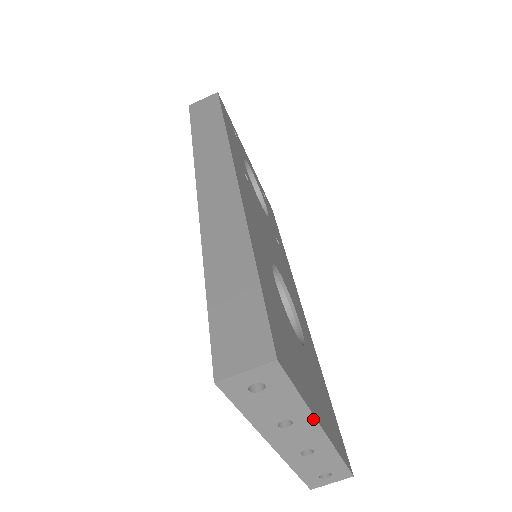
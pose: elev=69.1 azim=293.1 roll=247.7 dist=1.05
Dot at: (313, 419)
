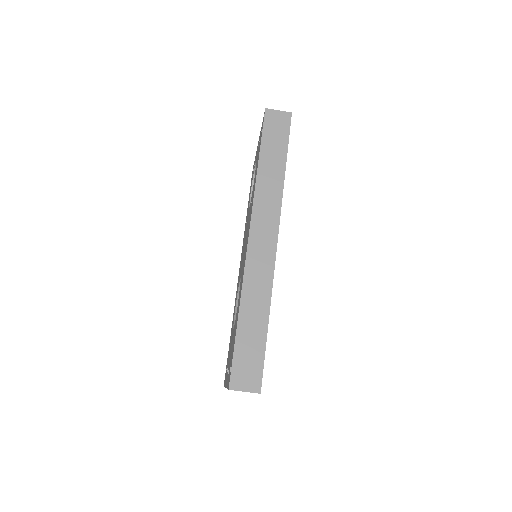
Dot at: occluded
